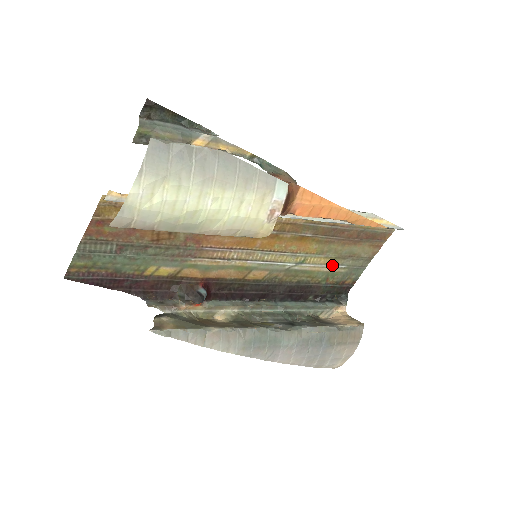
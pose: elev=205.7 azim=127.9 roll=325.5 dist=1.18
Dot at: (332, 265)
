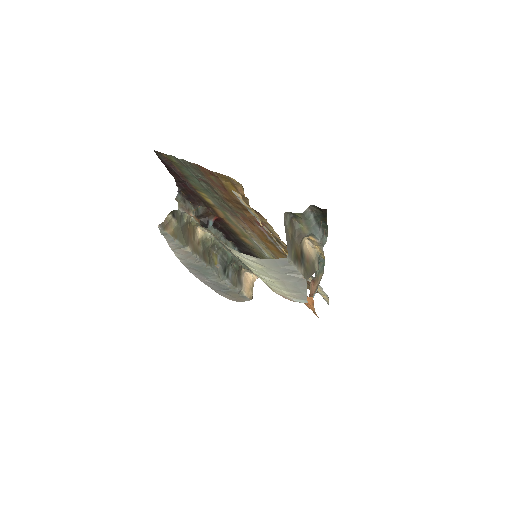
Dot at: occluded
